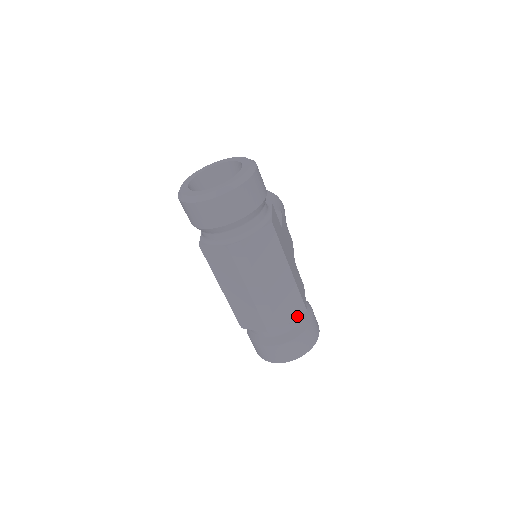
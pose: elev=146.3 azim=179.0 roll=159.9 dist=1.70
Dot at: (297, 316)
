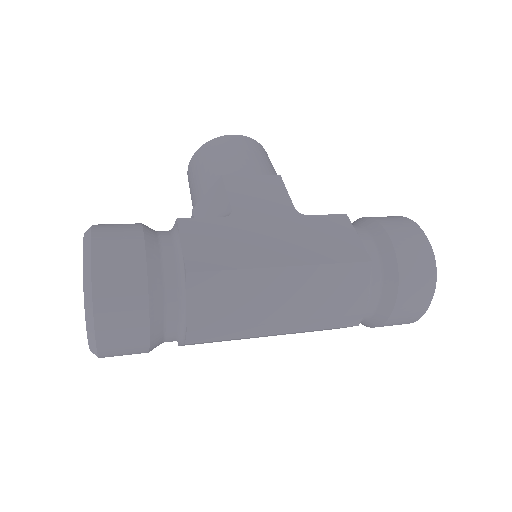
Dot at: (367, 280)
